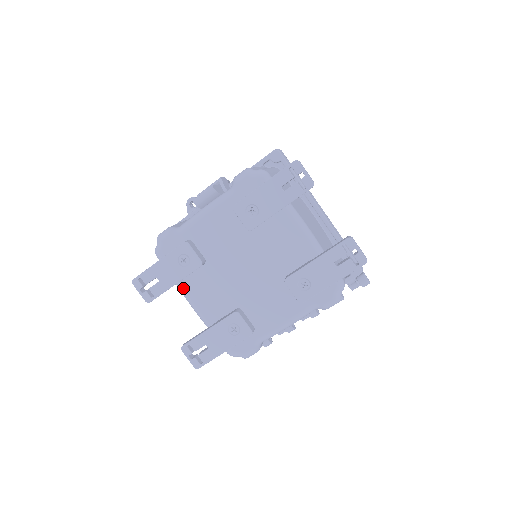
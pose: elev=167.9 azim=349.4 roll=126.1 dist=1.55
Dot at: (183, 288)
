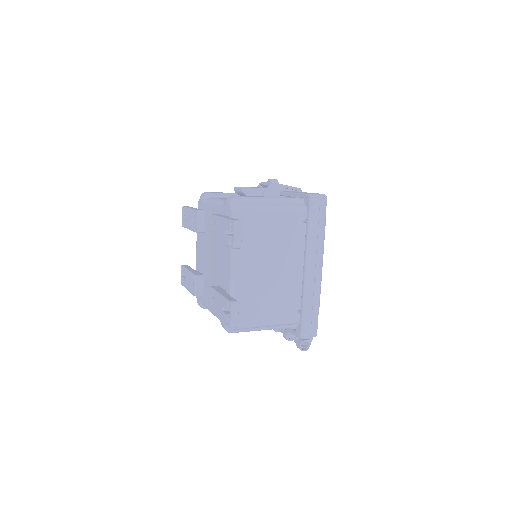
Dot at: (197, 235)
